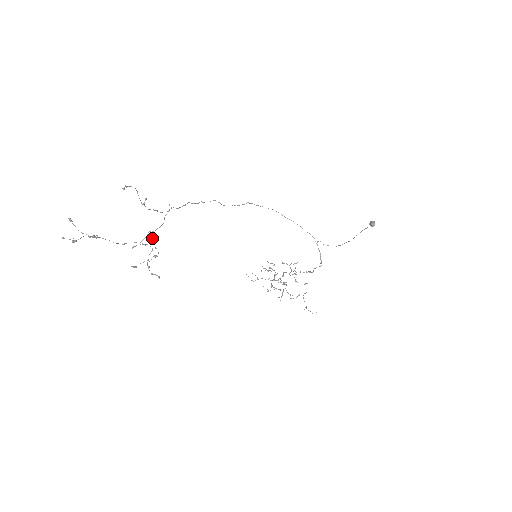
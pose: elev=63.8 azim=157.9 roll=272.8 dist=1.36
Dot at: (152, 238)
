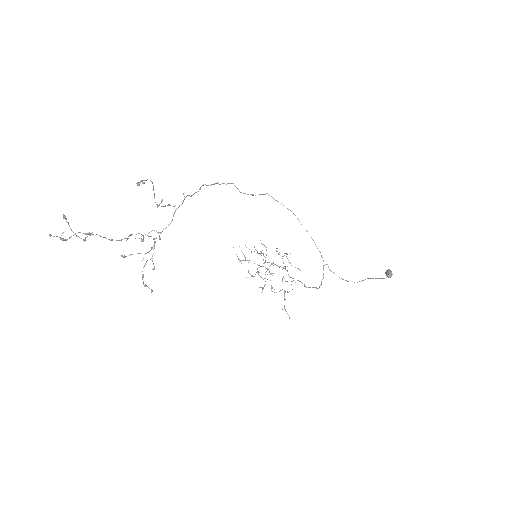
Dot at: (155, 241)
